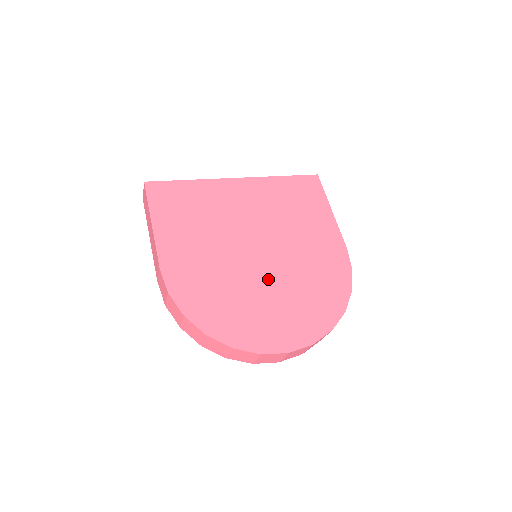
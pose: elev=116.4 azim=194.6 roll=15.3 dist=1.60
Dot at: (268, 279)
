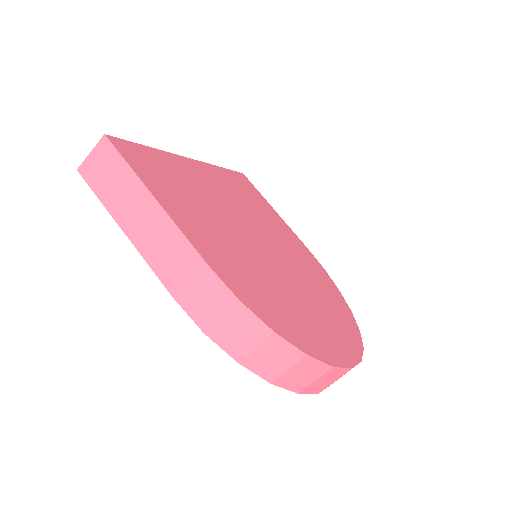
Dot at: (293, 279)
